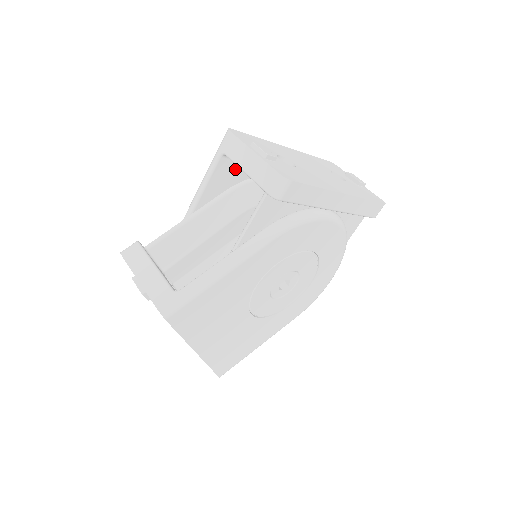
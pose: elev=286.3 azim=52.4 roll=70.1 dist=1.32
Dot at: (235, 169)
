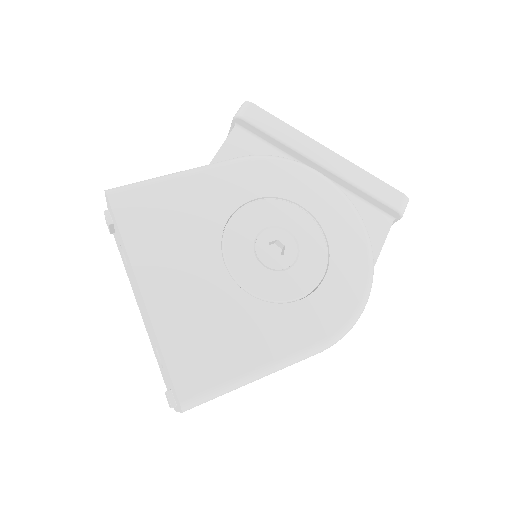
Dot at: occluded
